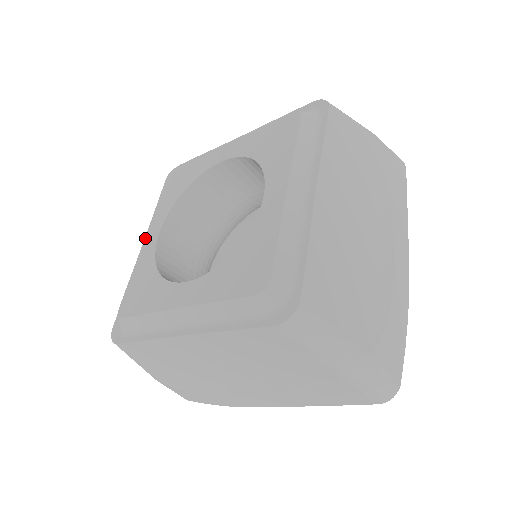
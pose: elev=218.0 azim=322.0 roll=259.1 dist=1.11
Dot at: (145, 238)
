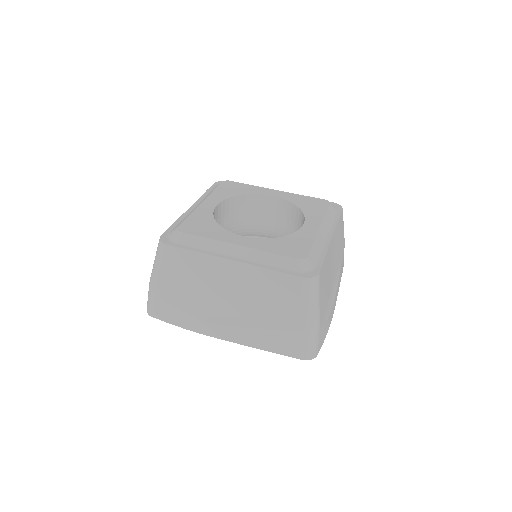
Dot at: (203, 202)
